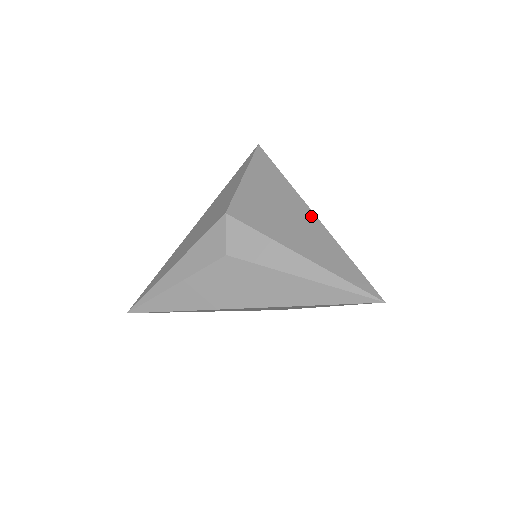
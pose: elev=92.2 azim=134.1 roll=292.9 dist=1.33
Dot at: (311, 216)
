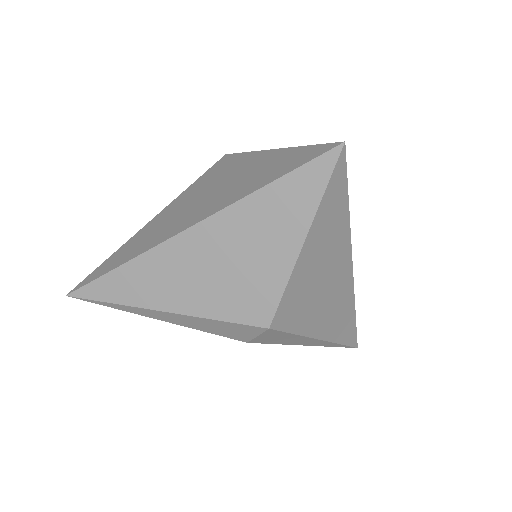
Dot at: (349, 280)
